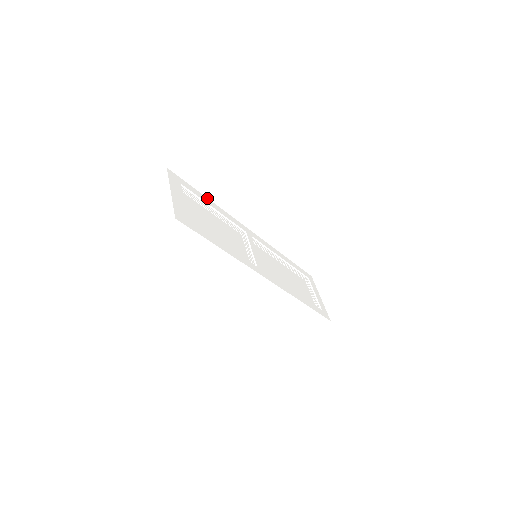
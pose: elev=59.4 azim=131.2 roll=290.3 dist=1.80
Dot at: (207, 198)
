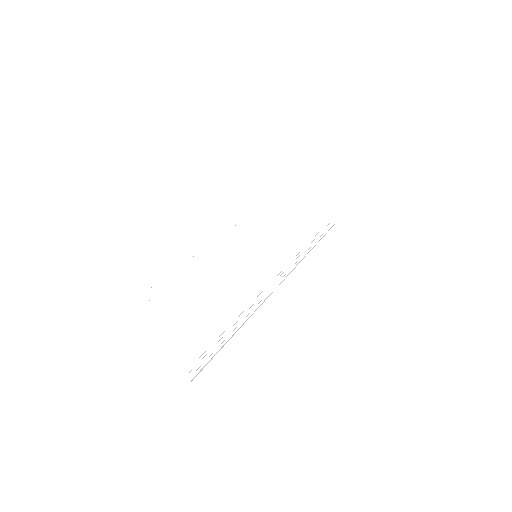
Dot at: (165, 256)
